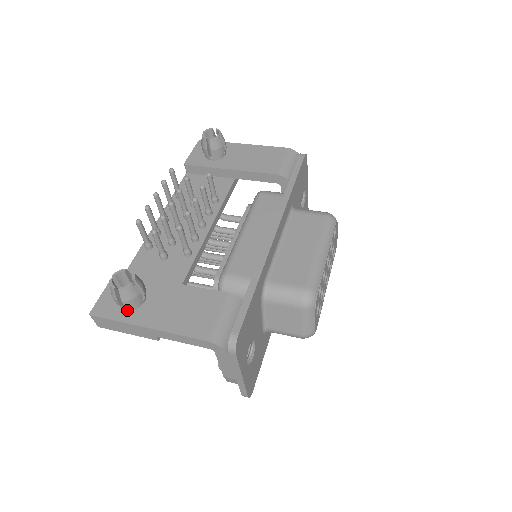
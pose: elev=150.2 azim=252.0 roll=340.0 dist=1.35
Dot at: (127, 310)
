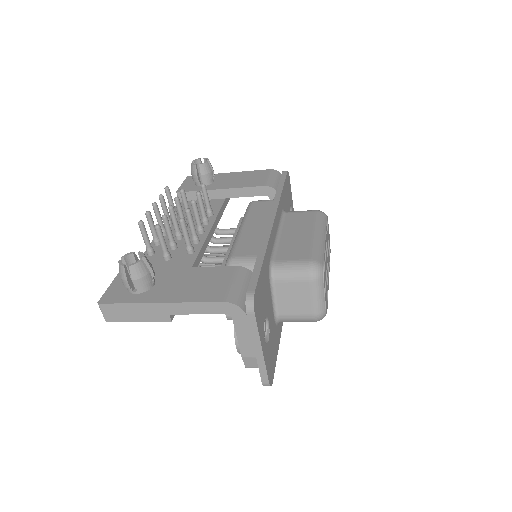
Dot at: (137, 294)
